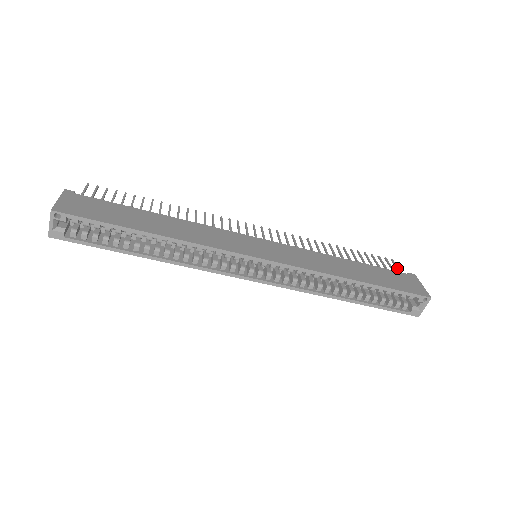
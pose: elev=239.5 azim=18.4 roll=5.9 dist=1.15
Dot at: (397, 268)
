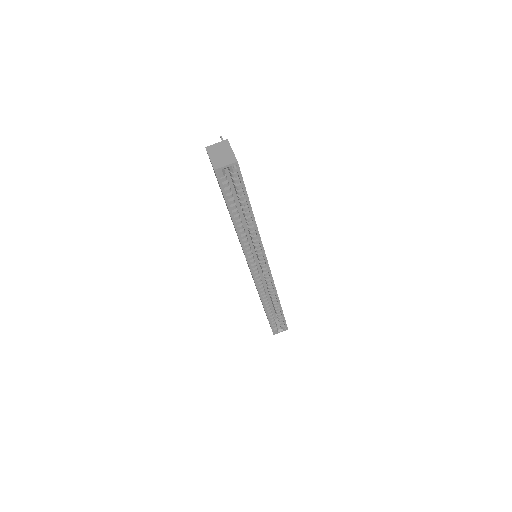
Dot at: occluded
